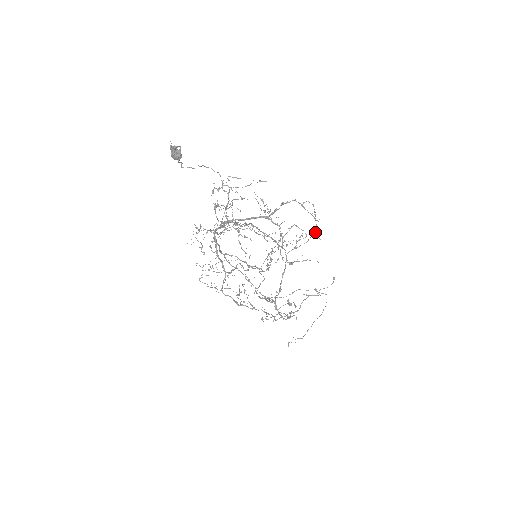
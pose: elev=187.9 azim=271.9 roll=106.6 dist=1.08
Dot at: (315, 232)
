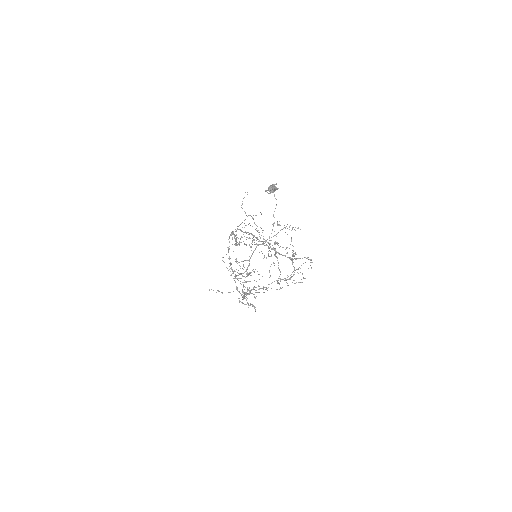
Dot at: occluded
